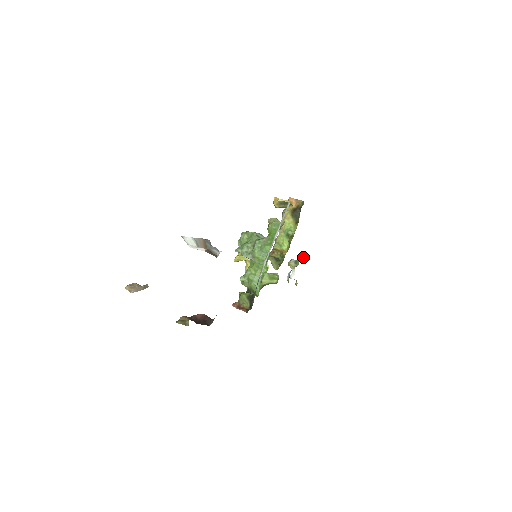
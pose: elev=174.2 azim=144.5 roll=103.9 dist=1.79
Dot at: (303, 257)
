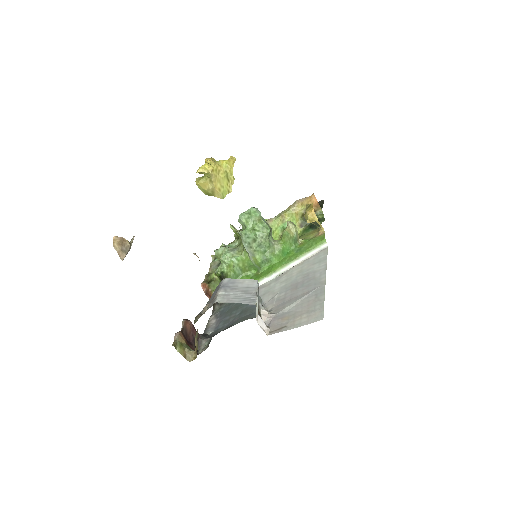
Dot at: occluded
